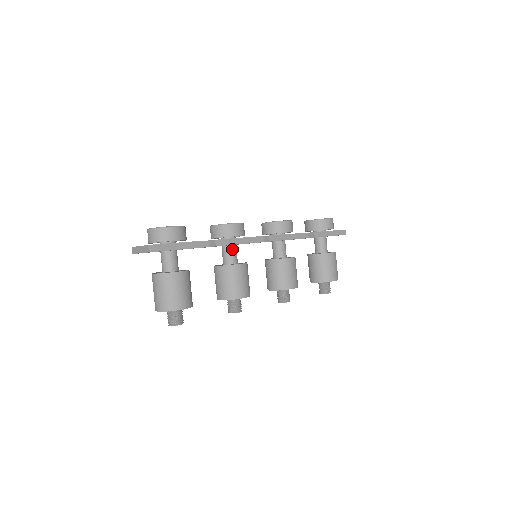
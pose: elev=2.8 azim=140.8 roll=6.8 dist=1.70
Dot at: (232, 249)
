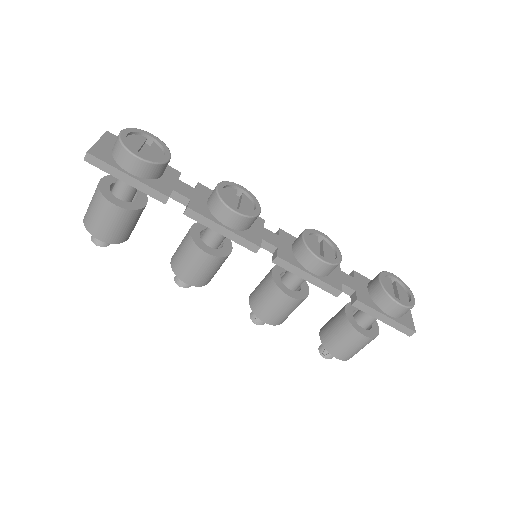
Dot at: occluded
